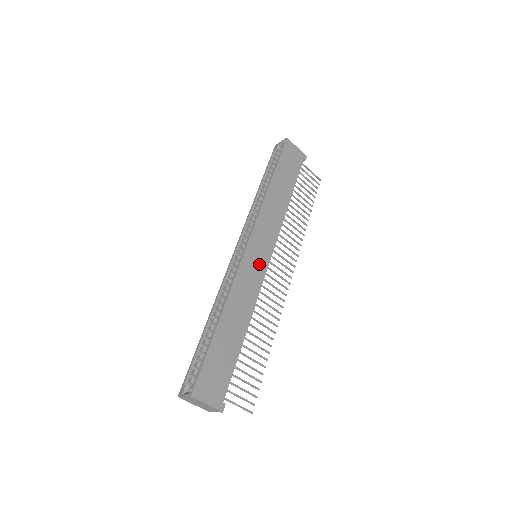
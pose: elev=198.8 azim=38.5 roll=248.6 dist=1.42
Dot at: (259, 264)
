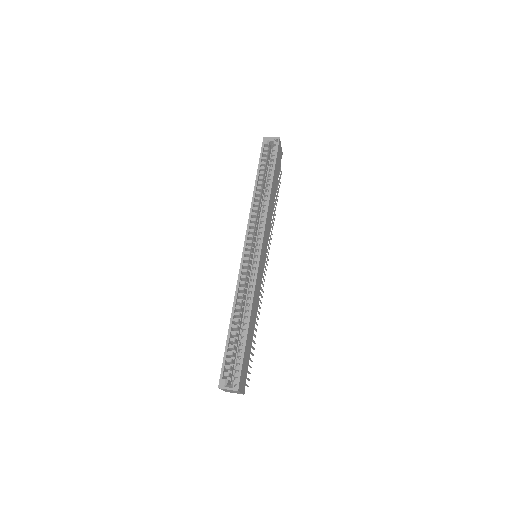
Dot at: (262, 266)
